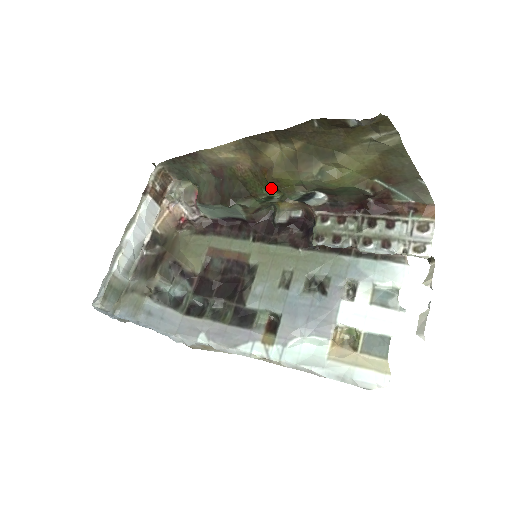
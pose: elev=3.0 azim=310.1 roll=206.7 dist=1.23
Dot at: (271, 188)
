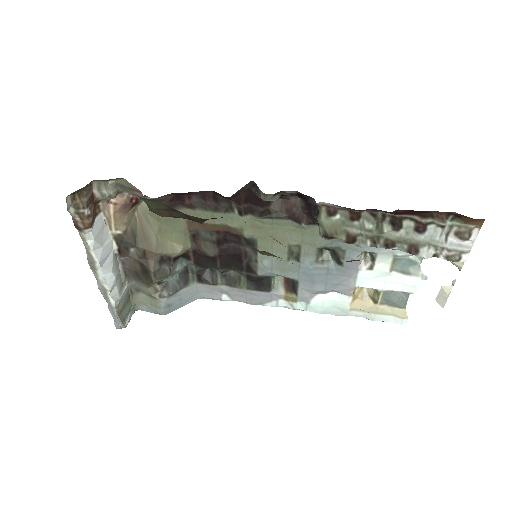
Dot at: occluded
